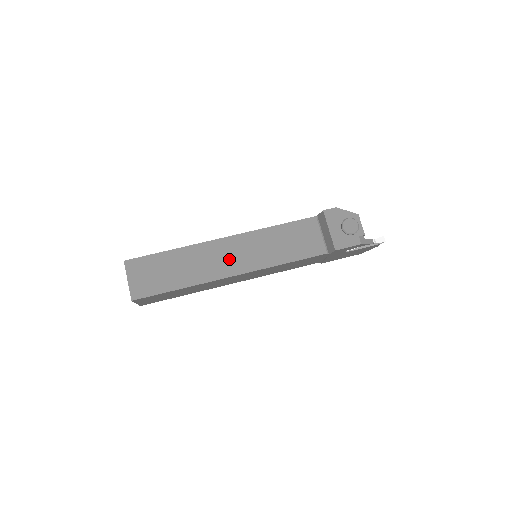
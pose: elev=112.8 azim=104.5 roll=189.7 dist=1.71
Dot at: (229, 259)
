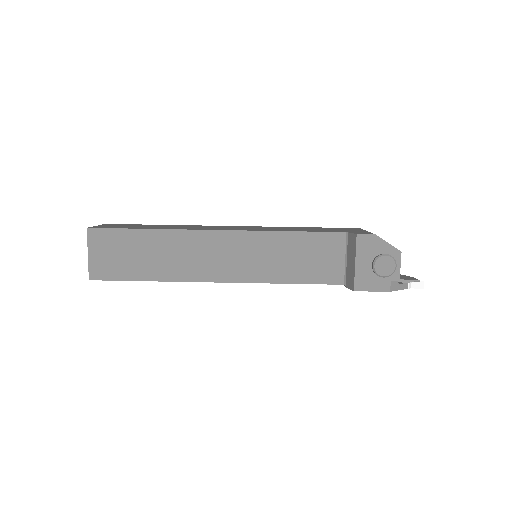
Dot at: (218, 260)
